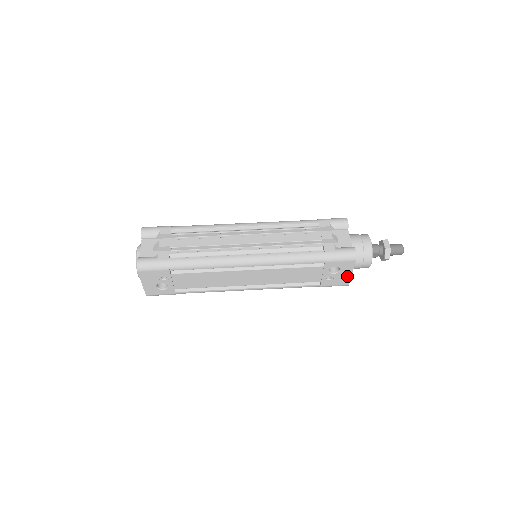
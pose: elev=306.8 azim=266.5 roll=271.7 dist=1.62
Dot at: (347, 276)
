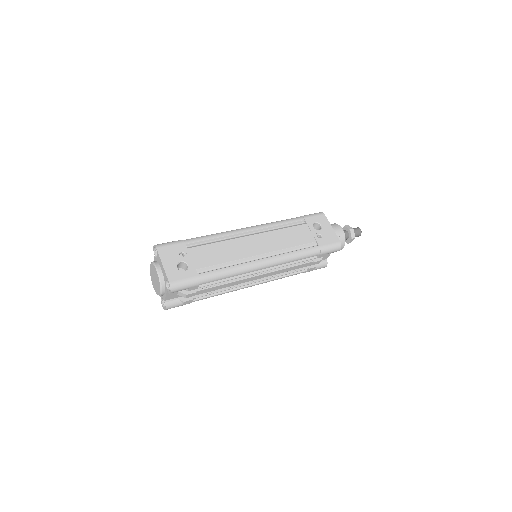
Dot at: (331, 232)
